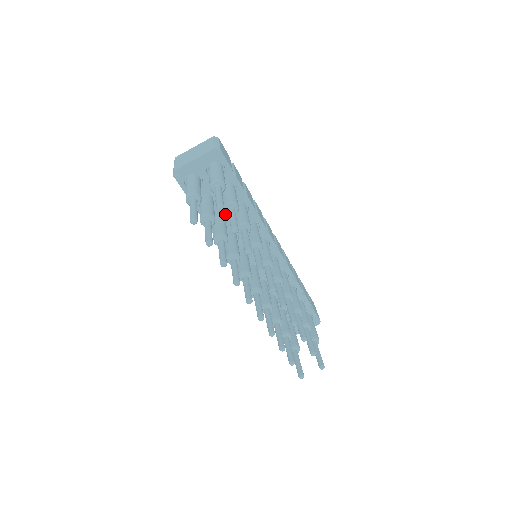
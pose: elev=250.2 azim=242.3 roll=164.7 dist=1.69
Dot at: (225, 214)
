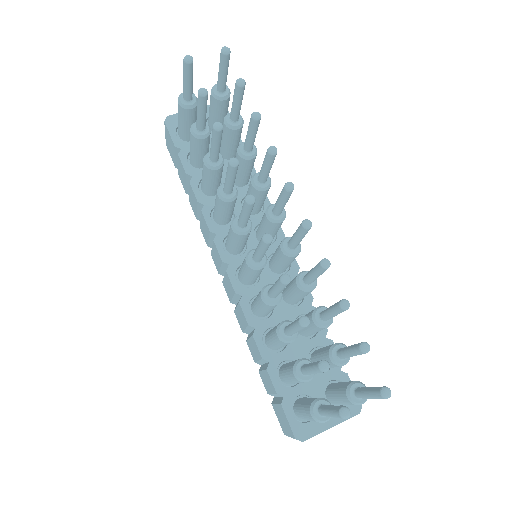
Dot at: occluded
